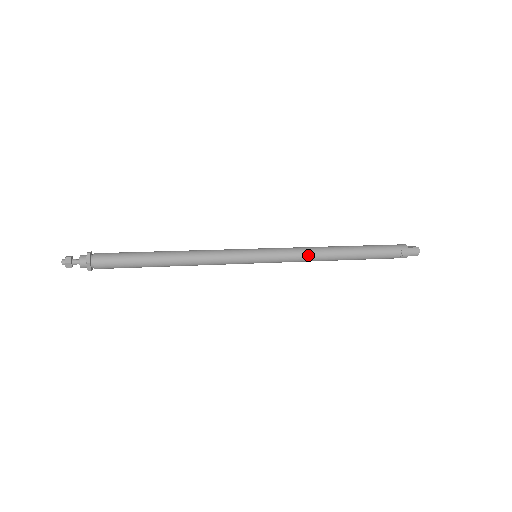
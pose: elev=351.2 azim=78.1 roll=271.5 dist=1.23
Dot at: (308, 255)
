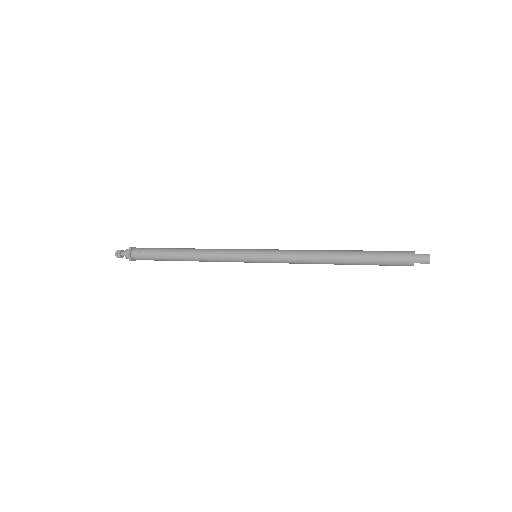
Dot at: (301, 256)
